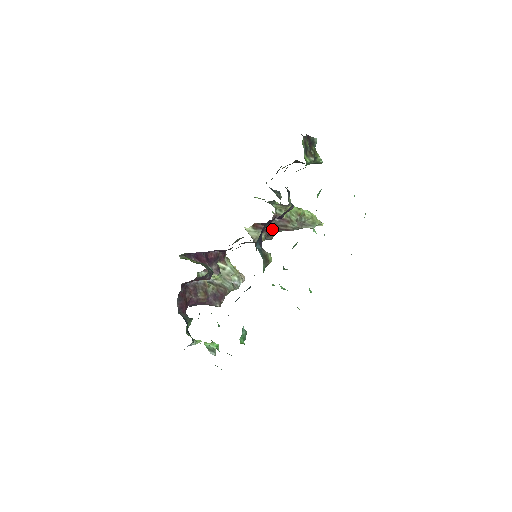
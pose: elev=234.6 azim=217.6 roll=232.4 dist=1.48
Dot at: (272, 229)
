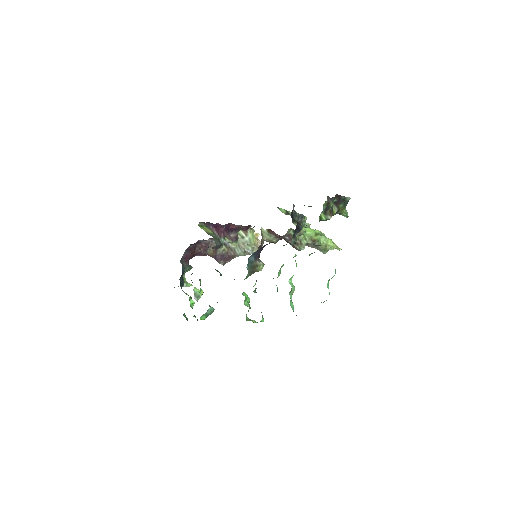
Dot at: occluded
